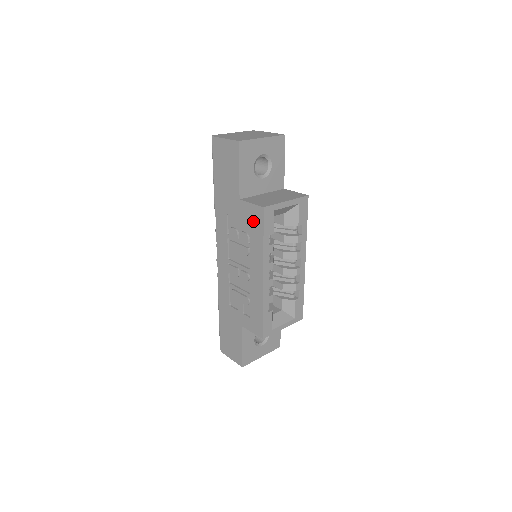
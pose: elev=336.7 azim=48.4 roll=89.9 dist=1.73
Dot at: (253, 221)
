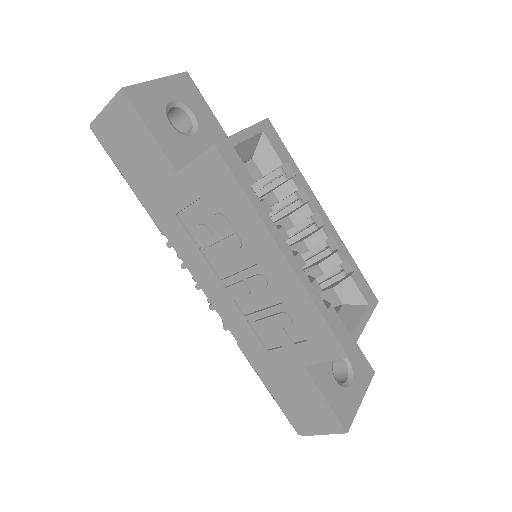
Dot at: (214, 183)
